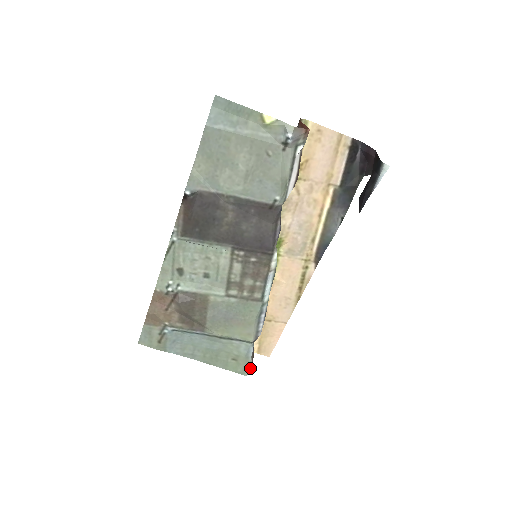
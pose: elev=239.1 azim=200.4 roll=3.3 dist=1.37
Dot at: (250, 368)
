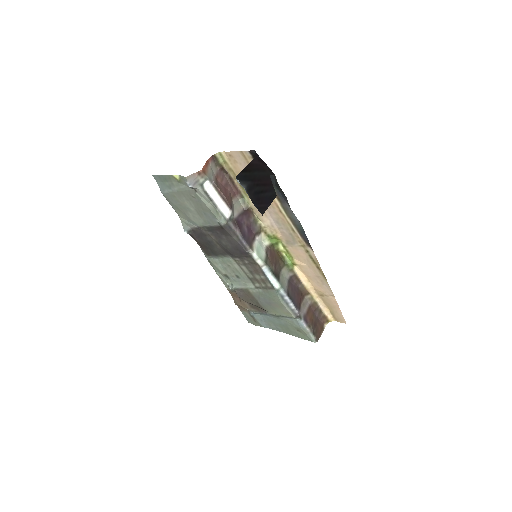
Dot at: (314, 337)
